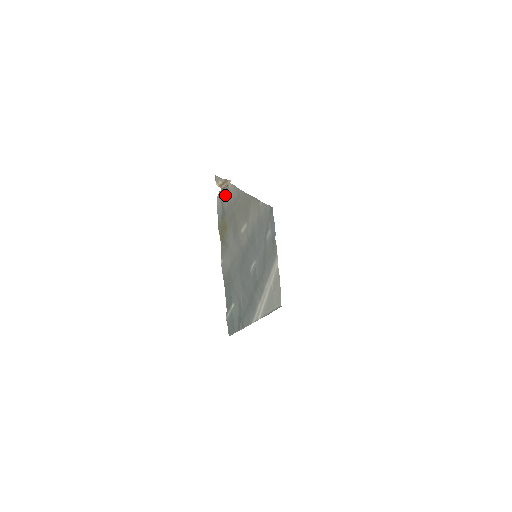
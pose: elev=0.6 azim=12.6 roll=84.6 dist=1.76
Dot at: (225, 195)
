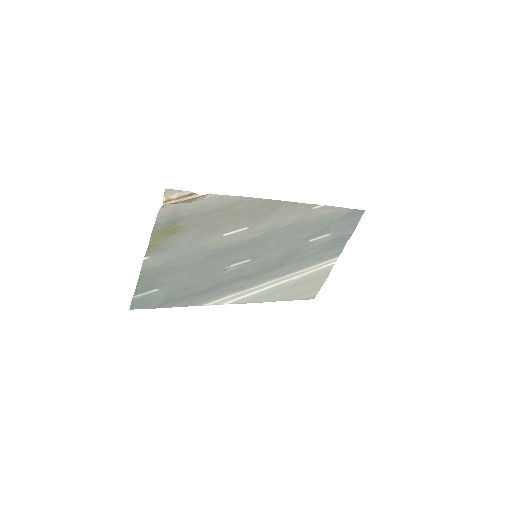
Dot at: (190, 205)
